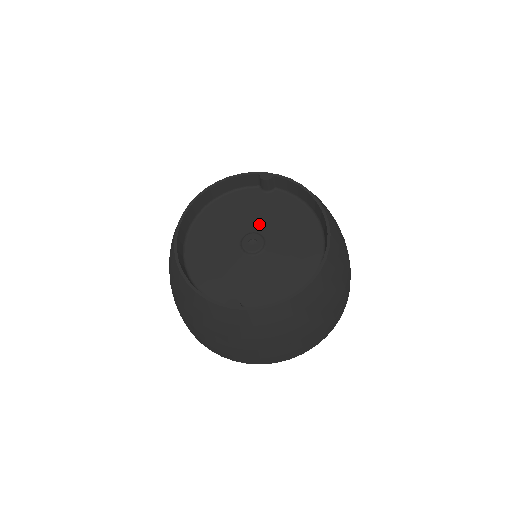
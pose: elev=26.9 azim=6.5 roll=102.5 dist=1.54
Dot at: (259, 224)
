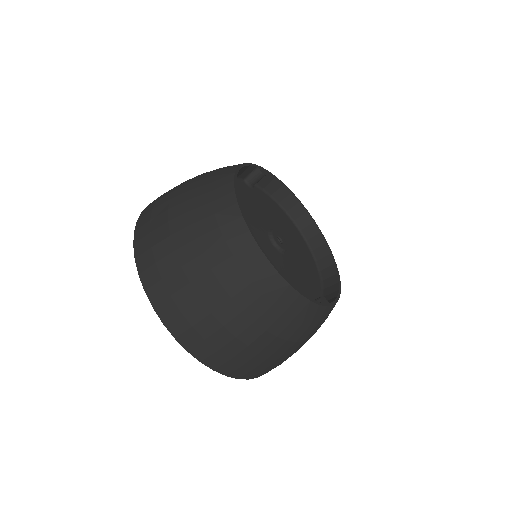
Dot at: (268, 221)
